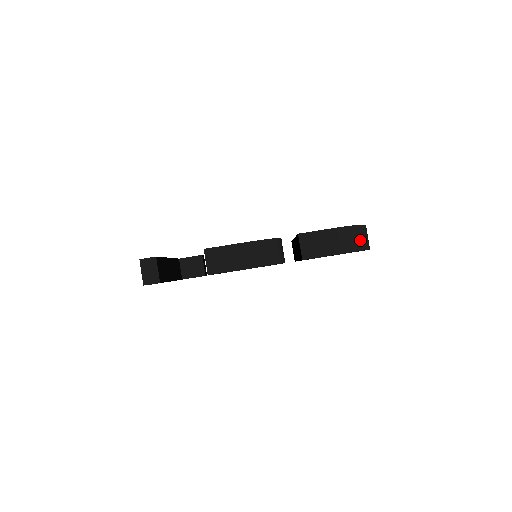
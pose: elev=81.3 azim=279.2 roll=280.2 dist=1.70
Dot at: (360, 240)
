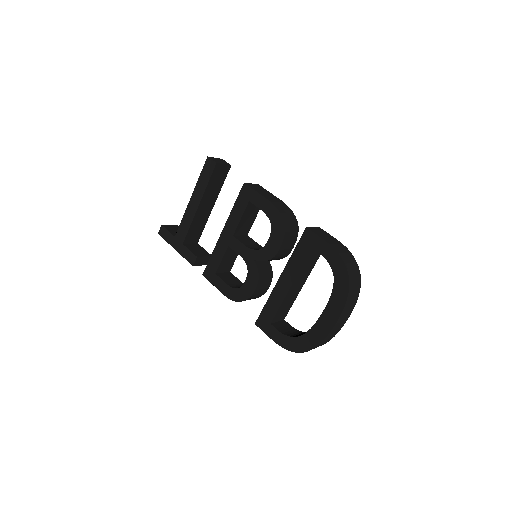
Dot at: (353, 272)
